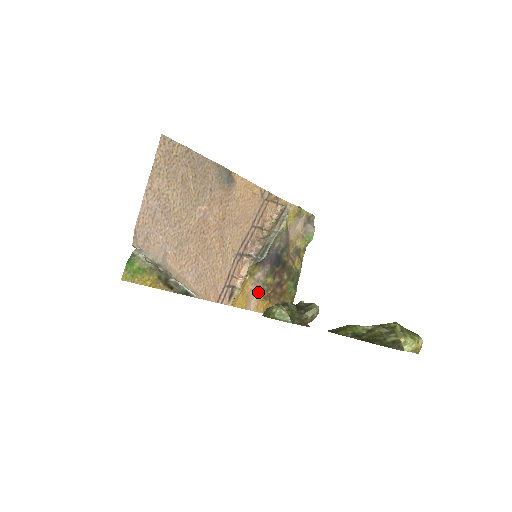
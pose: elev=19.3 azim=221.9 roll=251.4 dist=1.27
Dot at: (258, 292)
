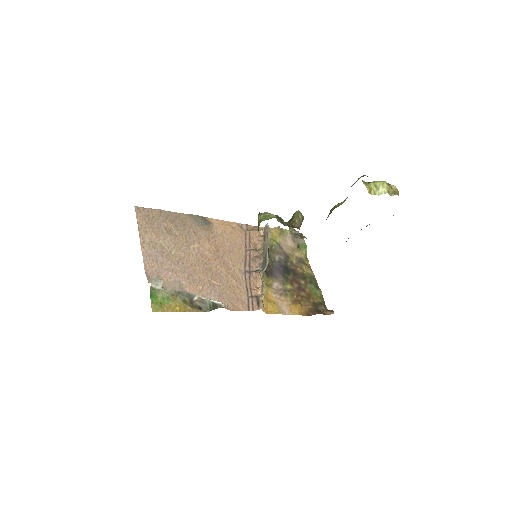
Dot at: (284, 299)
